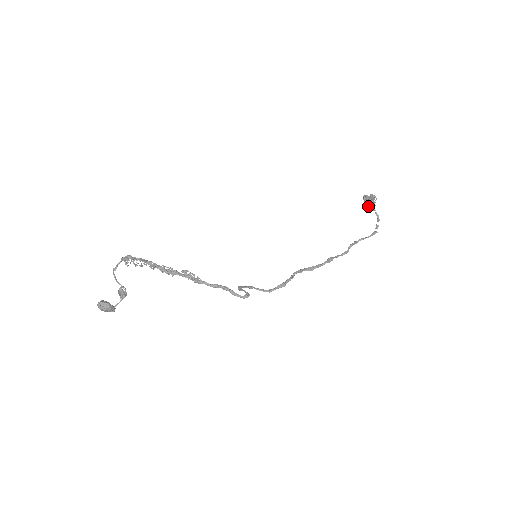
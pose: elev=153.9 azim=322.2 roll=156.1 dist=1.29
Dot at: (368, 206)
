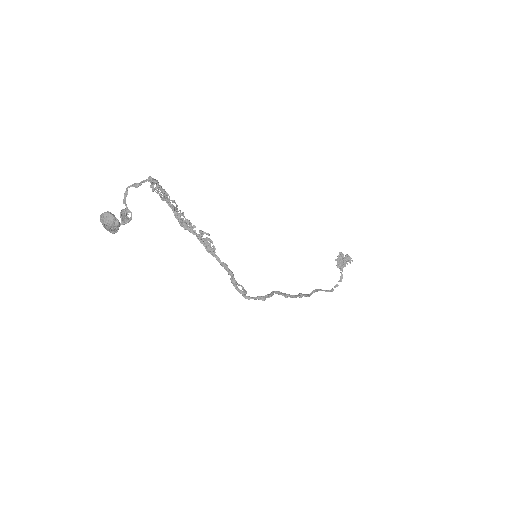
Dot at: (339, 264)
